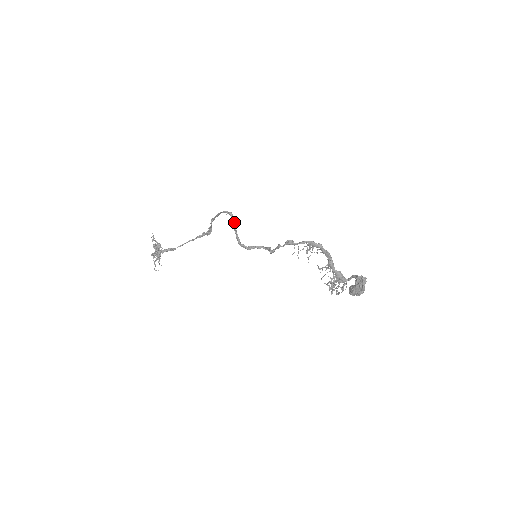
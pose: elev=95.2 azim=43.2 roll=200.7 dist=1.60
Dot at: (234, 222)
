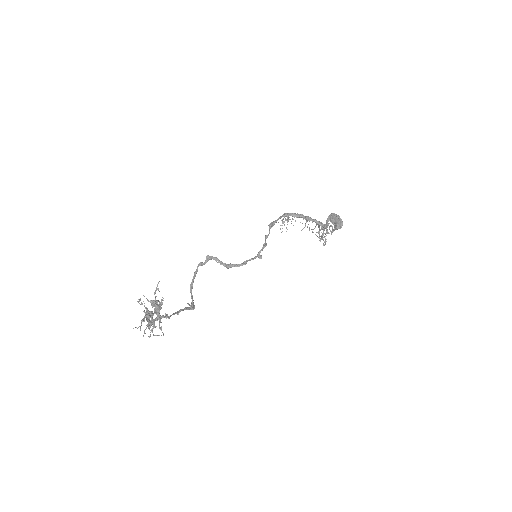
Dot at: (216, 257)
